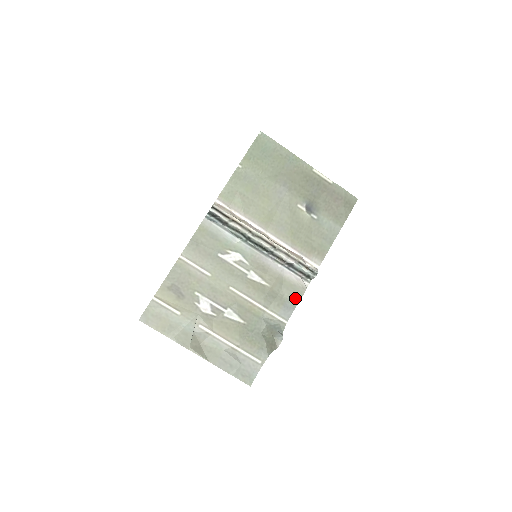
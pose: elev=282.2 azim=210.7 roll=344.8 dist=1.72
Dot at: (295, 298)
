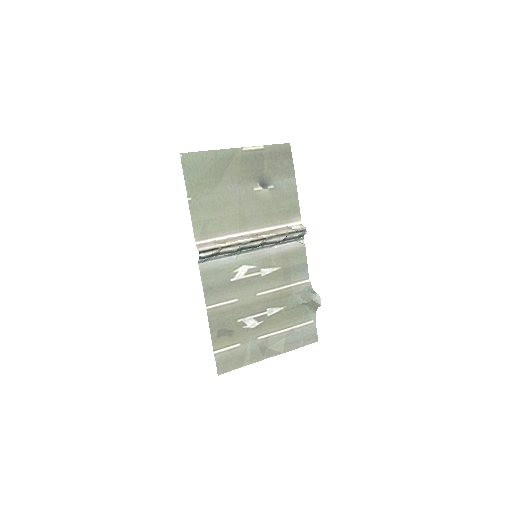
Dot at: (302, 259)
